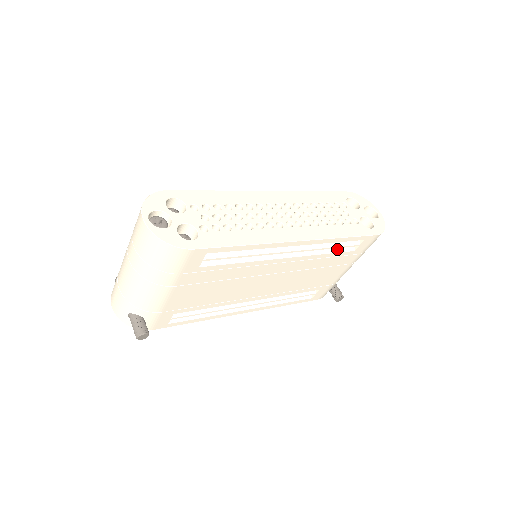
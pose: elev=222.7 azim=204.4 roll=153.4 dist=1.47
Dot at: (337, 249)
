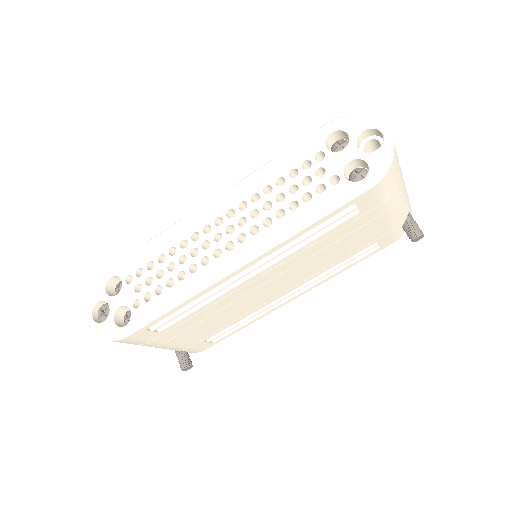
Dot at: (326, 227)
